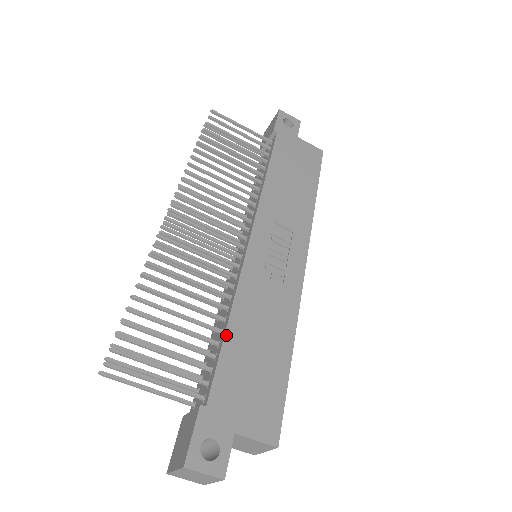
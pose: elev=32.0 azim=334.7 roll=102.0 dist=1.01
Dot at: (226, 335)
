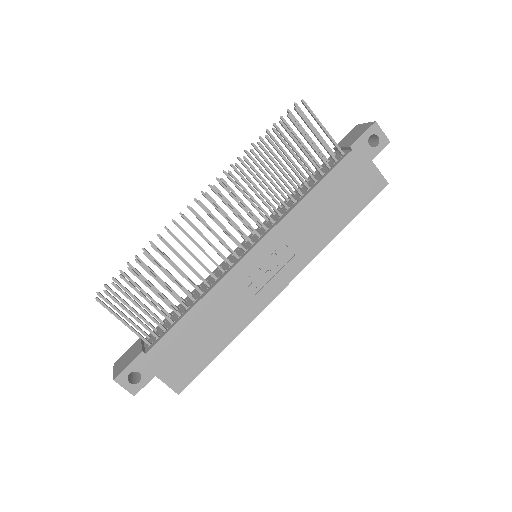
Dot at: (186, 315)
